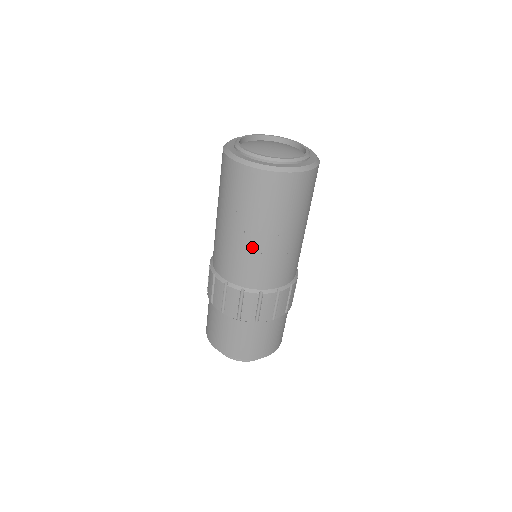
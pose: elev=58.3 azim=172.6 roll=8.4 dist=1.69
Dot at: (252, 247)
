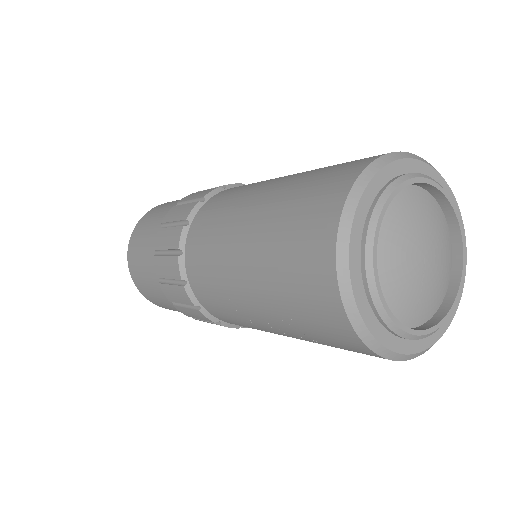
Dot at: (271, 332)
